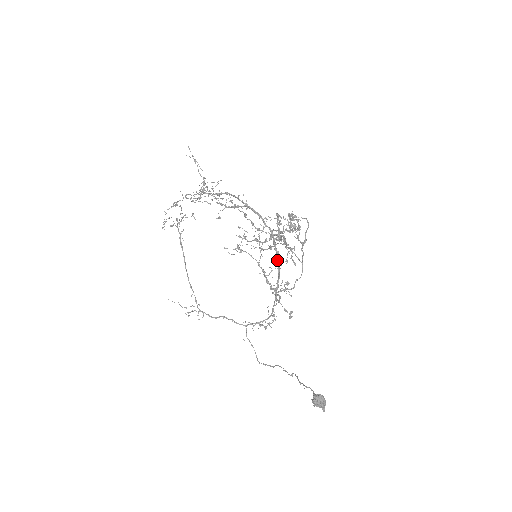
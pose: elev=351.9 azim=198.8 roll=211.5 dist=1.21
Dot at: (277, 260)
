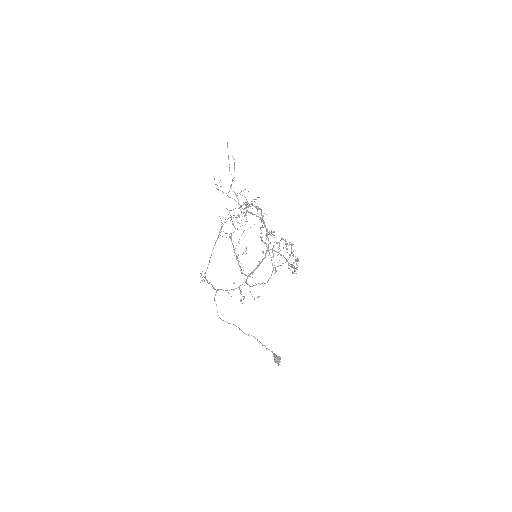
Dot at: (262, 261)
